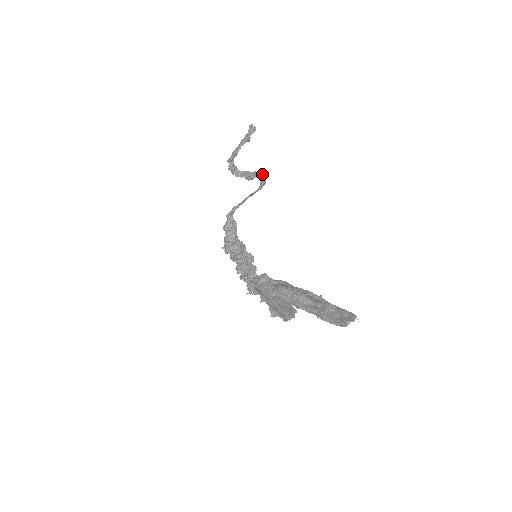
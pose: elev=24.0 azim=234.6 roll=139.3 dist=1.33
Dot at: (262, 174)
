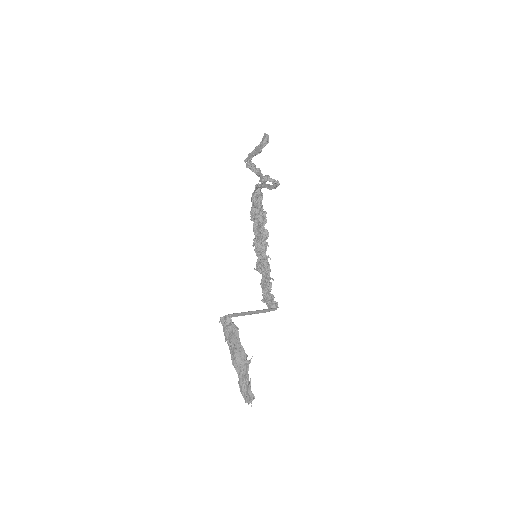
Dot at: (274, 181)
